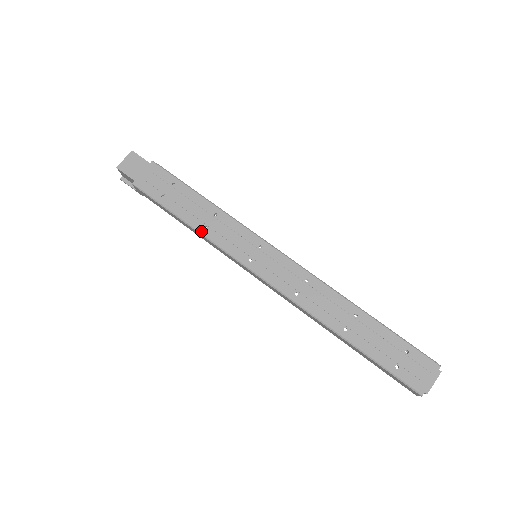
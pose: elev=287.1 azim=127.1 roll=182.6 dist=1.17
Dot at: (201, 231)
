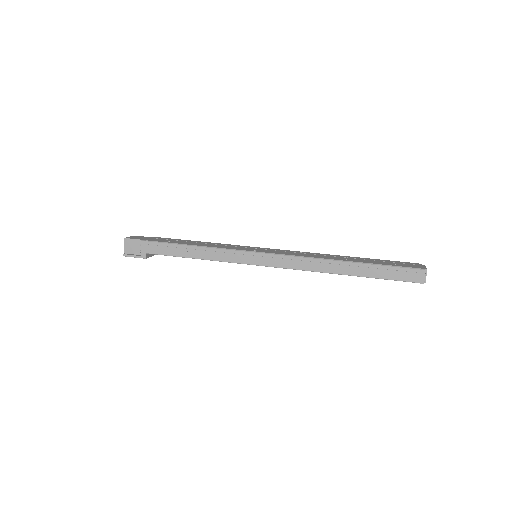
Dot at: (209, 246)
